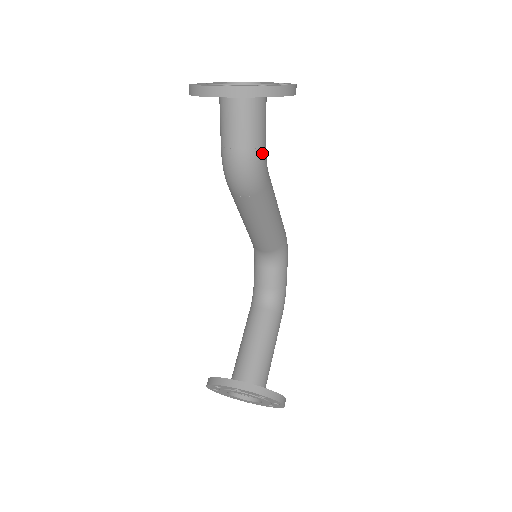
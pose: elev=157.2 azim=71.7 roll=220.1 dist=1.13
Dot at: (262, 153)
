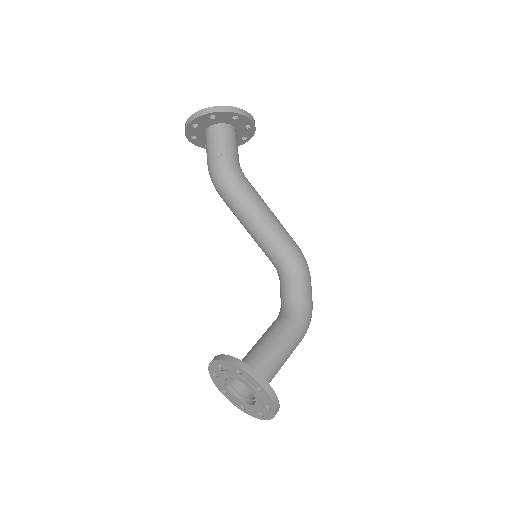
Dot at: (228, 158)
